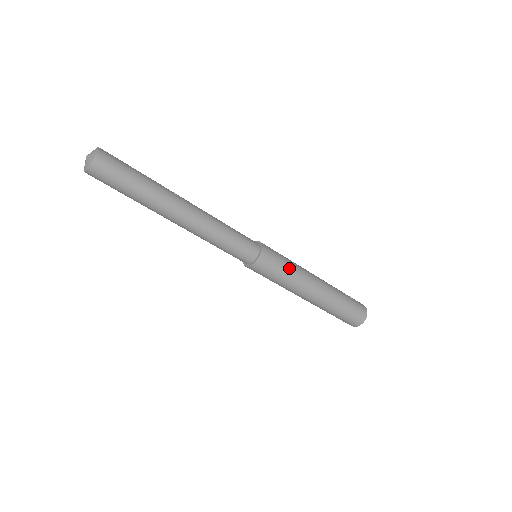
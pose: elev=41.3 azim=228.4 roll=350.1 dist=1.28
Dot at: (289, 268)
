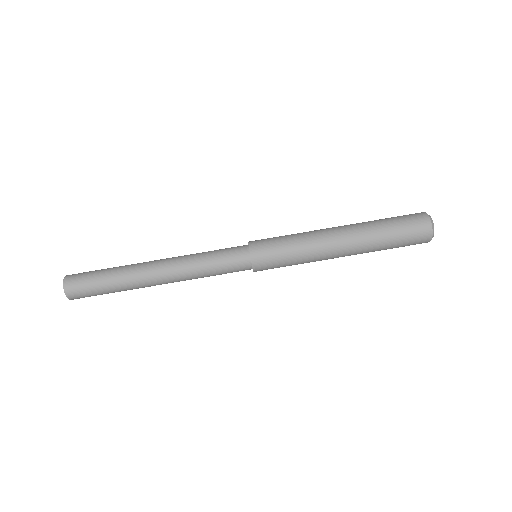
Dot at: (289, 236)
